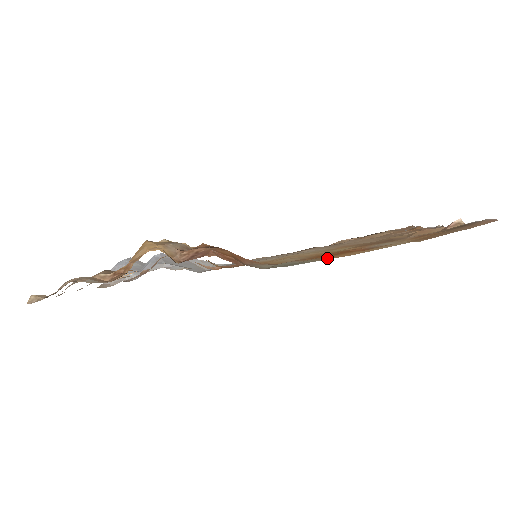
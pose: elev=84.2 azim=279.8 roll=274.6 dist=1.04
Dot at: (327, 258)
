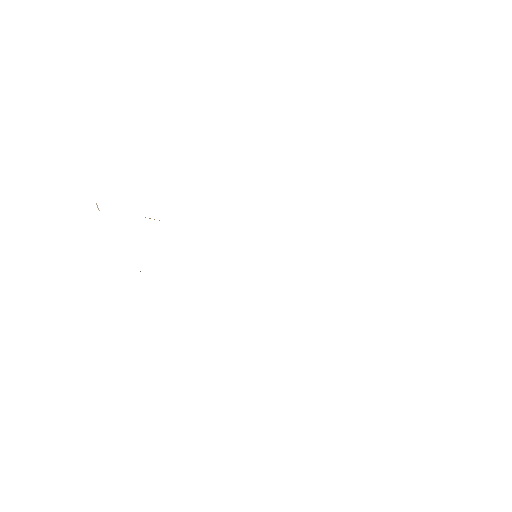
Dot at: occluded
